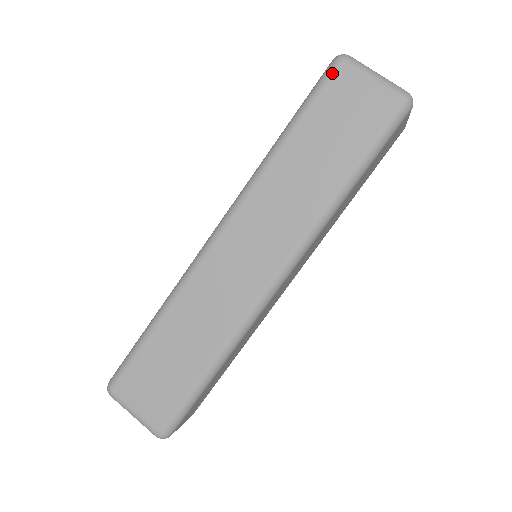
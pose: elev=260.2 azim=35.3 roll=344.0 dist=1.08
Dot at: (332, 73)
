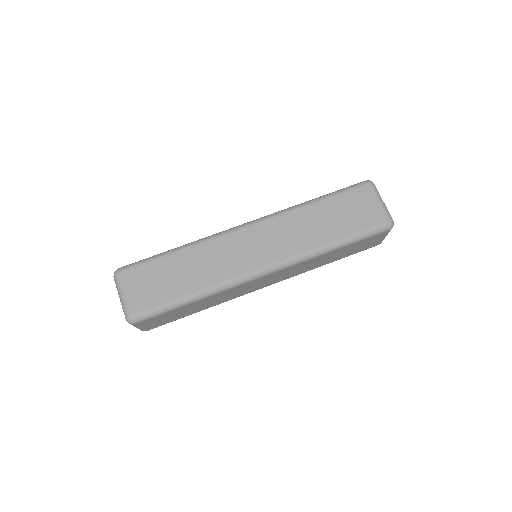
Dot at: (361, 186)
